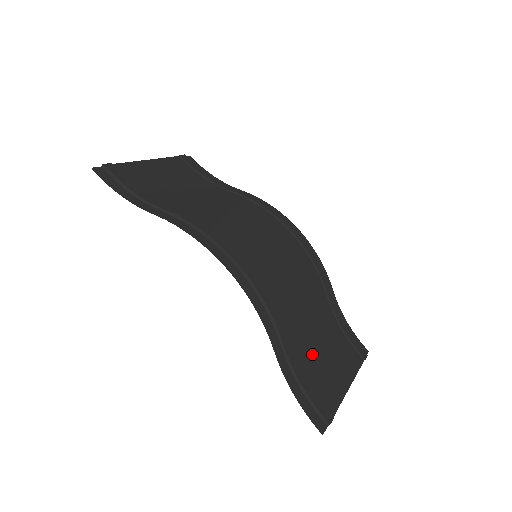
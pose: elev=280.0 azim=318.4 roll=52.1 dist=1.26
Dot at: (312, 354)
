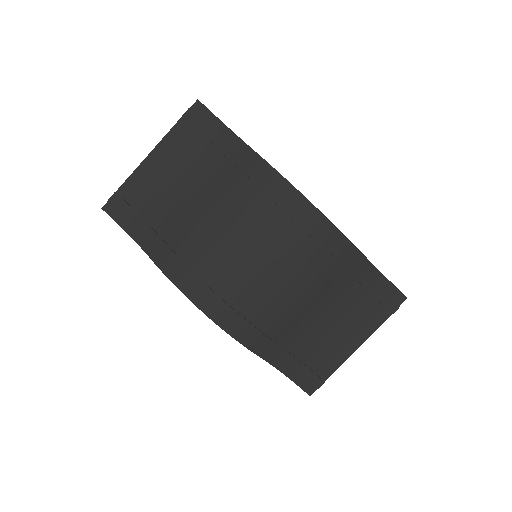
Dot at: (312, 336)
